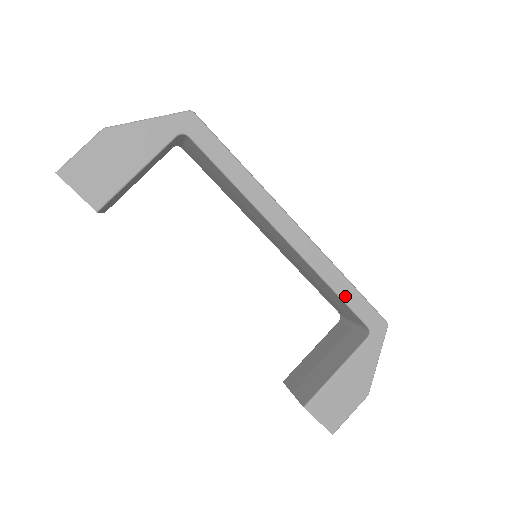
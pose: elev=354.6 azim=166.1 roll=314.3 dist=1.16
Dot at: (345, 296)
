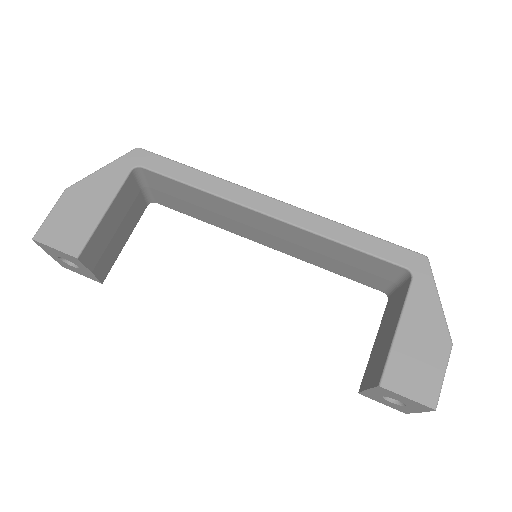
Dot at: (361, 246)
